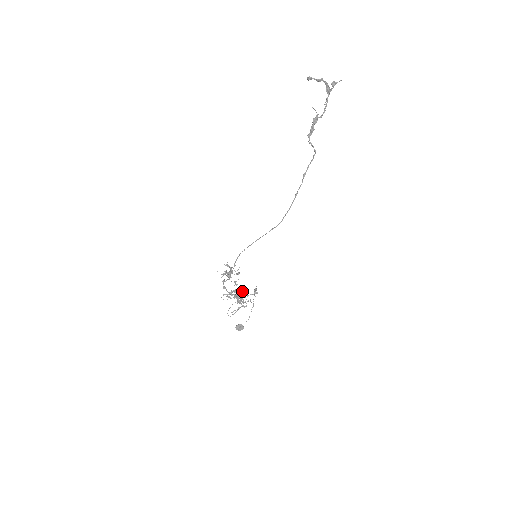
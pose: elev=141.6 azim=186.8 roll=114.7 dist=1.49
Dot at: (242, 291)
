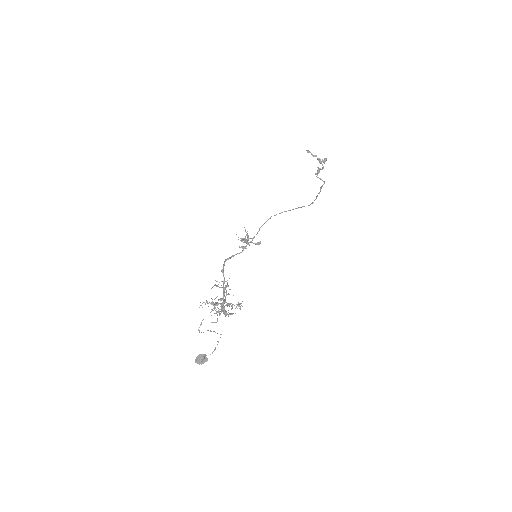
Dot at: occluded
